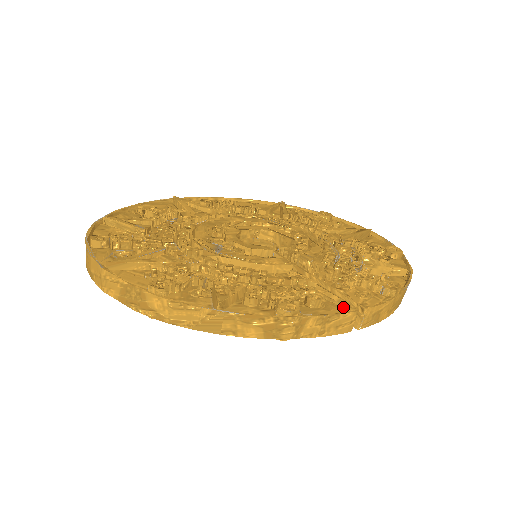
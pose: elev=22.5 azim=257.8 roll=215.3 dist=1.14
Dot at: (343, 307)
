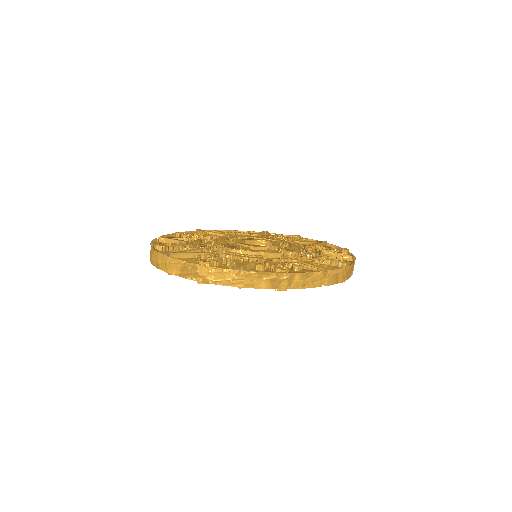
Dot at: occluded
